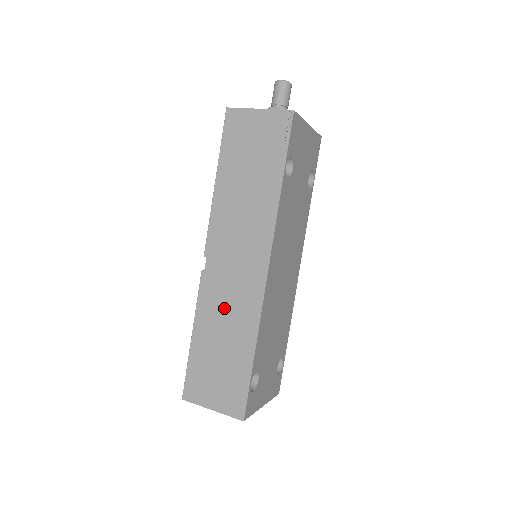
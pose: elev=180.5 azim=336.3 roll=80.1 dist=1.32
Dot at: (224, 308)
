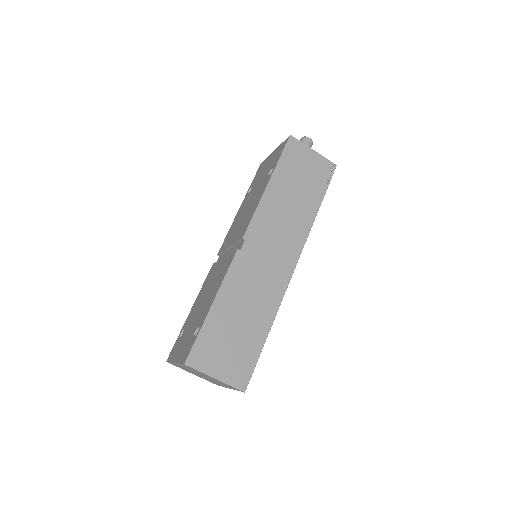
Dot at: (251, 288)
